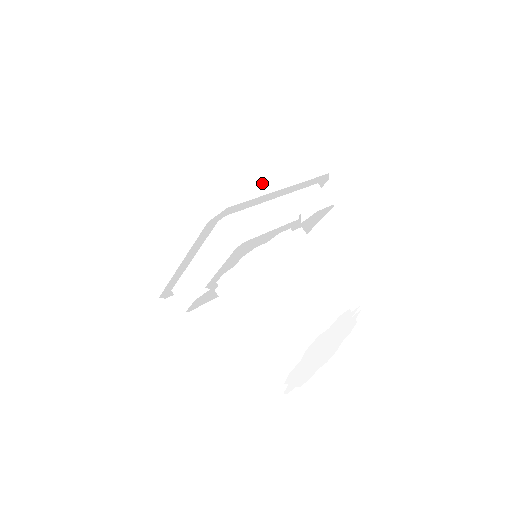
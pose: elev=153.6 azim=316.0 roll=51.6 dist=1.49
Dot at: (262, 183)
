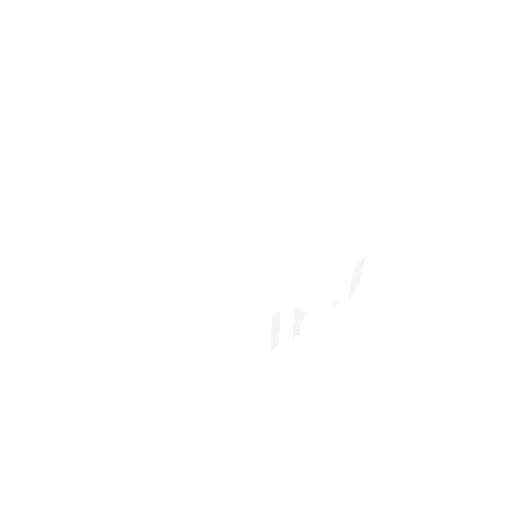
Dot at: (245, 304)
